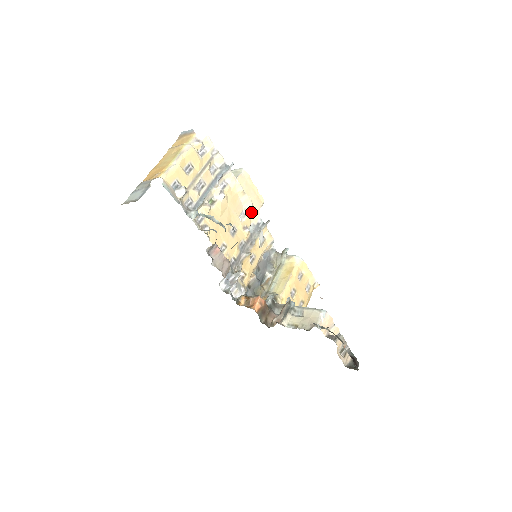
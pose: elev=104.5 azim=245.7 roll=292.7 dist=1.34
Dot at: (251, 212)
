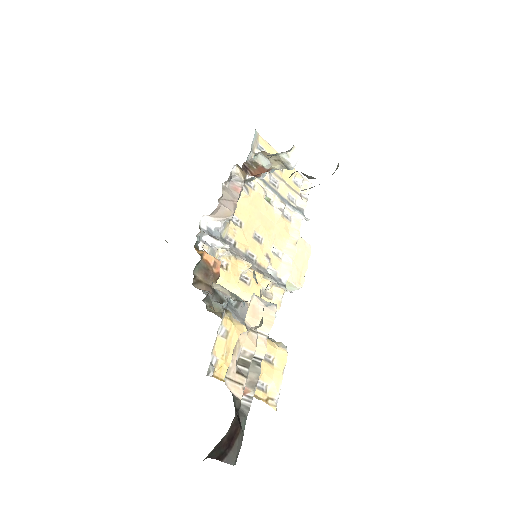
Dot at: (285, 263)
